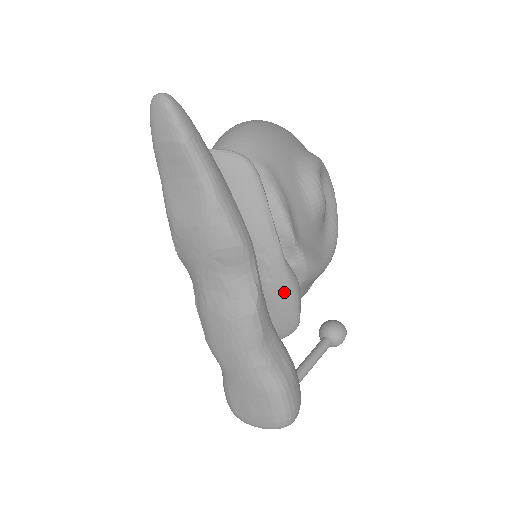
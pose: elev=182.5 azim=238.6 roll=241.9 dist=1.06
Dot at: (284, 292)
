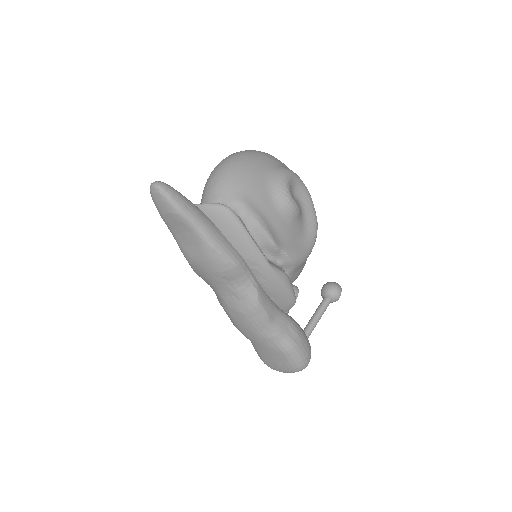
Dot at: (277, 285)
